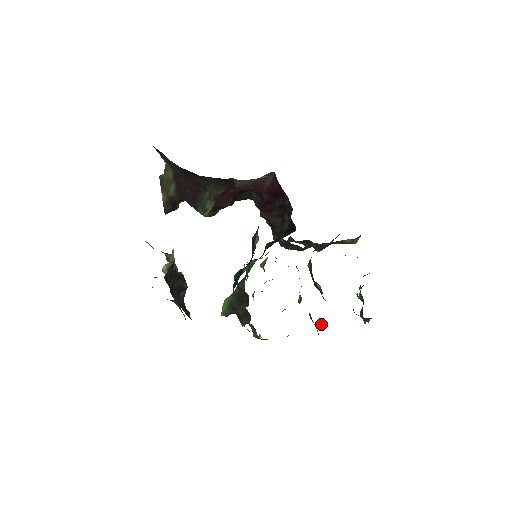
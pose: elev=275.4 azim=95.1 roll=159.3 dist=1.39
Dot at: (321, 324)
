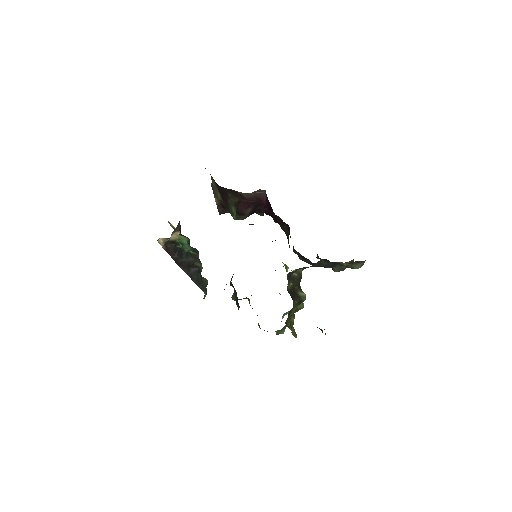
Dot at: occluded
